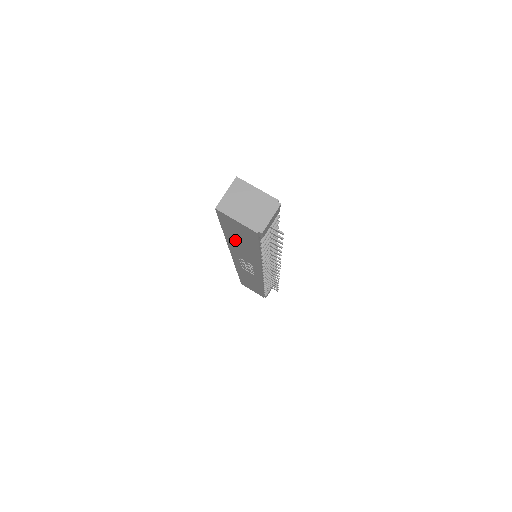
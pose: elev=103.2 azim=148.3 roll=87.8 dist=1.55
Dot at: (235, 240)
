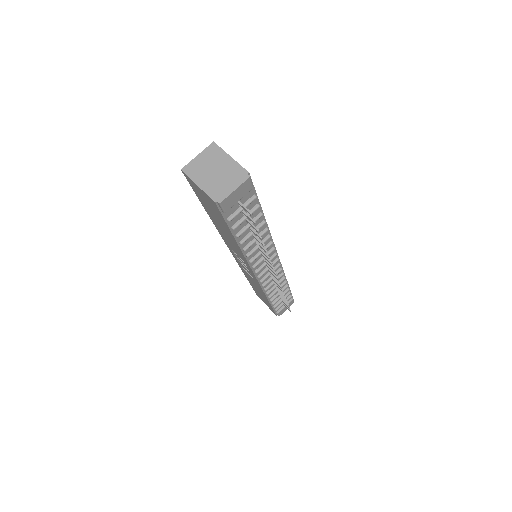
Dot at: (216, 221)
